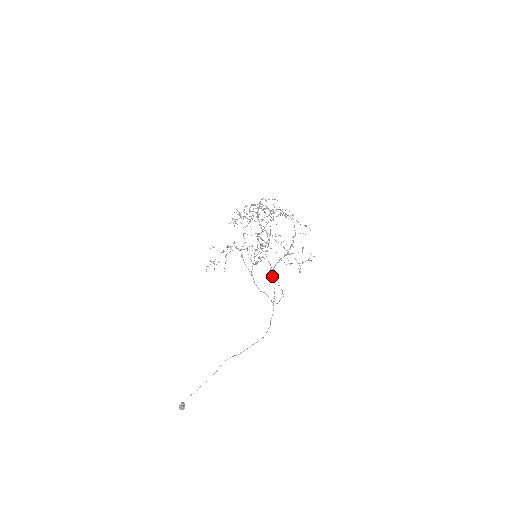
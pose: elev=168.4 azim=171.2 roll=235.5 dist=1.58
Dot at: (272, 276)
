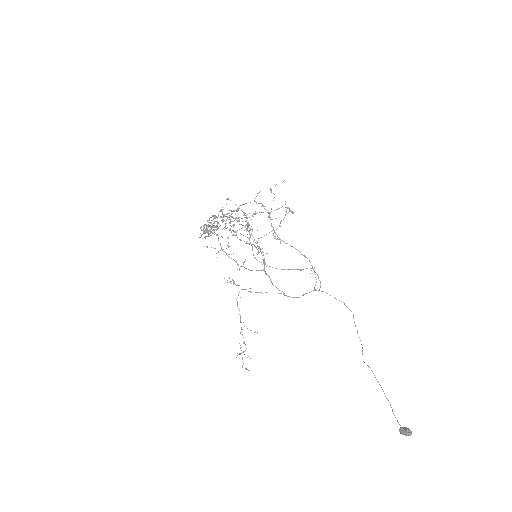
Dot at: occluded
